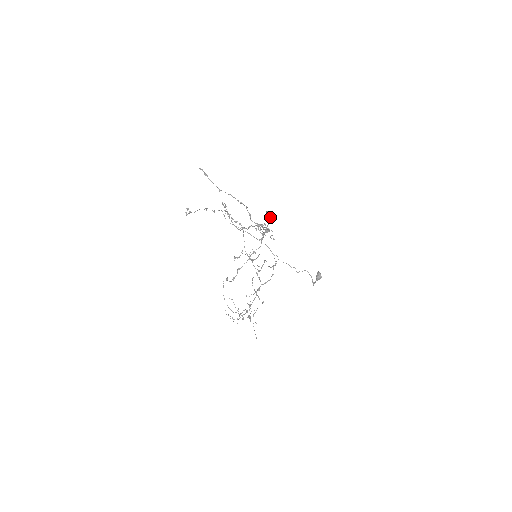
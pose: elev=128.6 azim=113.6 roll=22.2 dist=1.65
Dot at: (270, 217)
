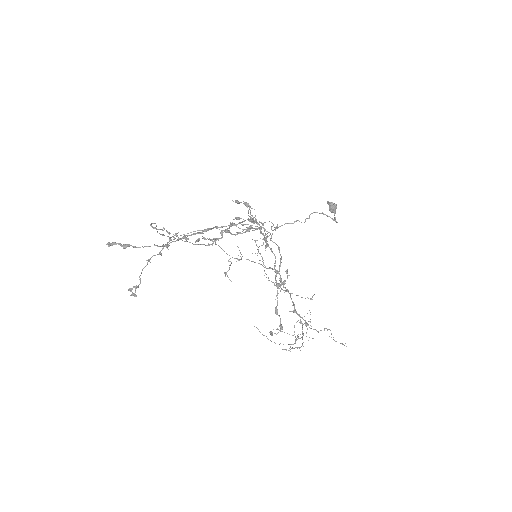
Dot at: (247, 205)
